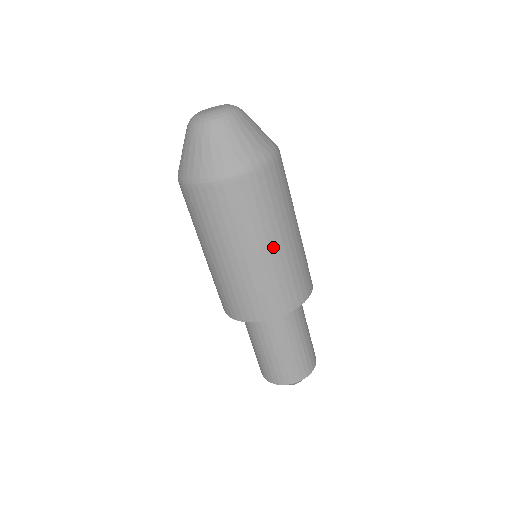
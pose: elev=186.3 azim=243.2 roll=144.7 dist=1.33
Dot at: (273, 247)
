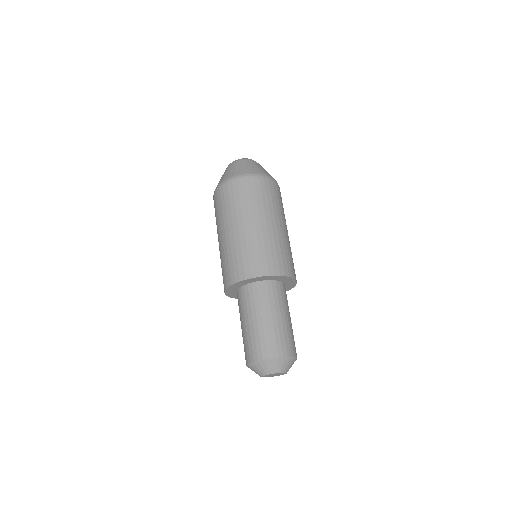
Dot at: (264, 224)
